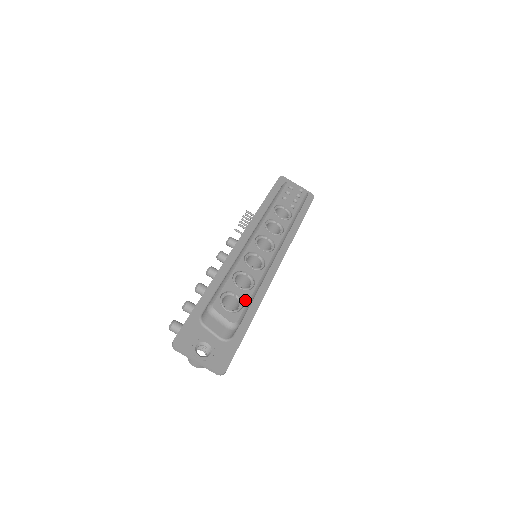
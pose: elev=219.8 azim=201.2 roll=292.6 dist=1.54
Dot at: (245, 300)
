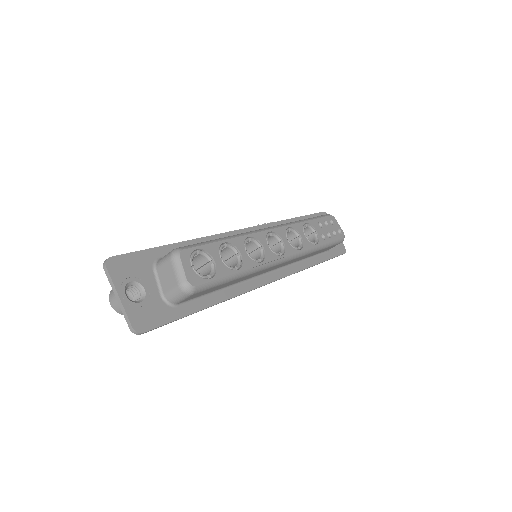
Dot at: (219, 274)
